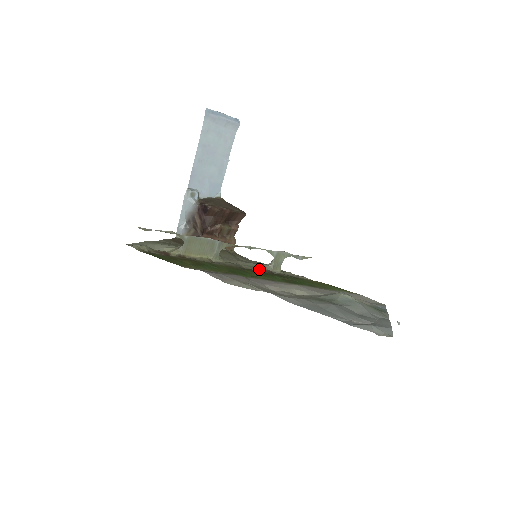
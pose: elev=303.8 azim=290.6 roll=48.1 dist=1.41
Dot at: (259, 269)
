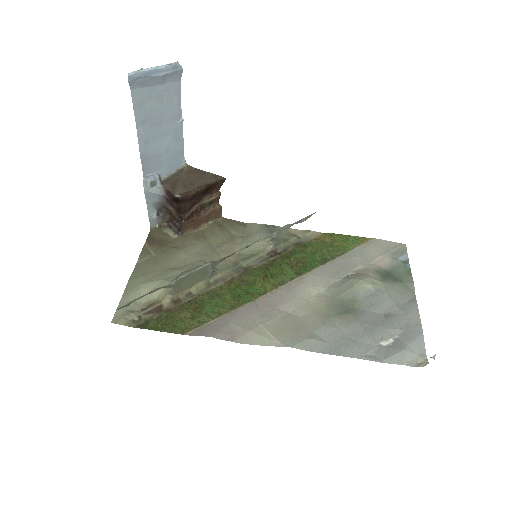
Dot at: (261, 256)
